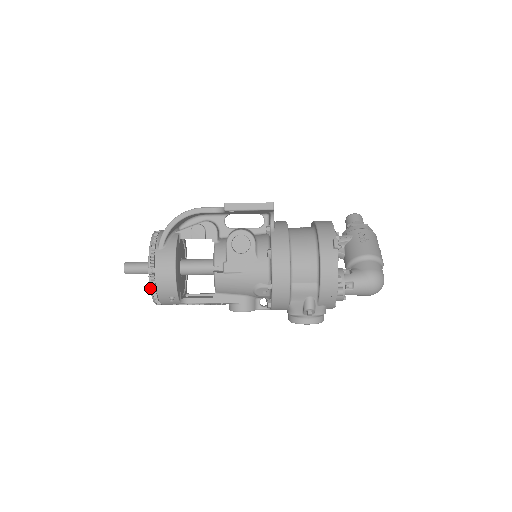
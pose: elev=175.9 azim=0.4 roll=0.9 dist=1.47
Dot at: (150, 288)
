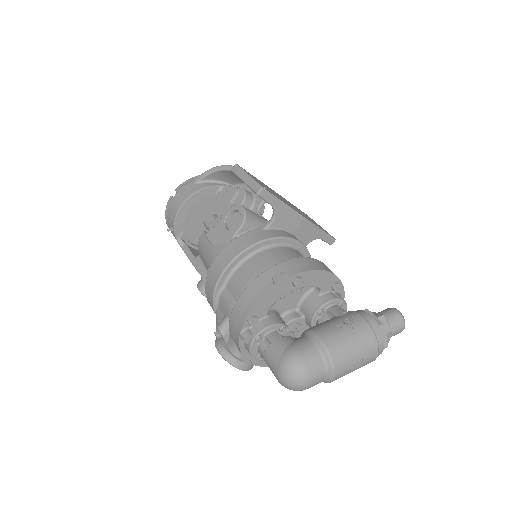
Dot at: (166, 208)
